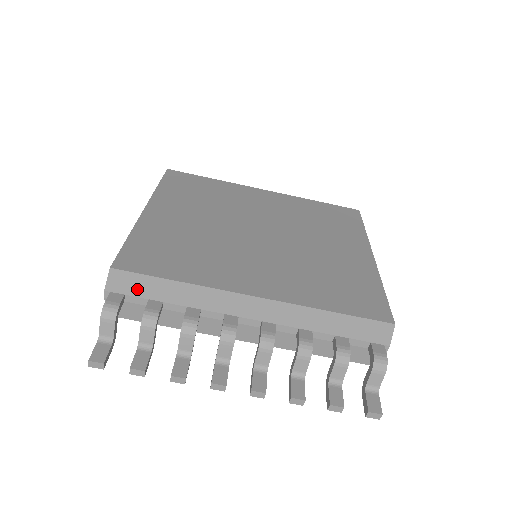
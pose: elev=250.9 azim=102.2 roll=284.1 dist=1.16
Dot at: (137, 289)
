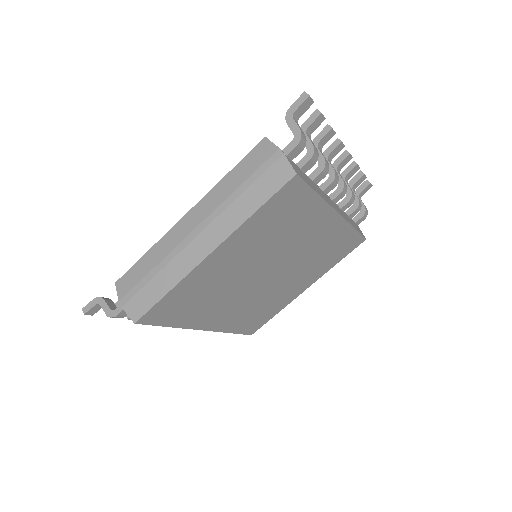
Dot at: occluded
